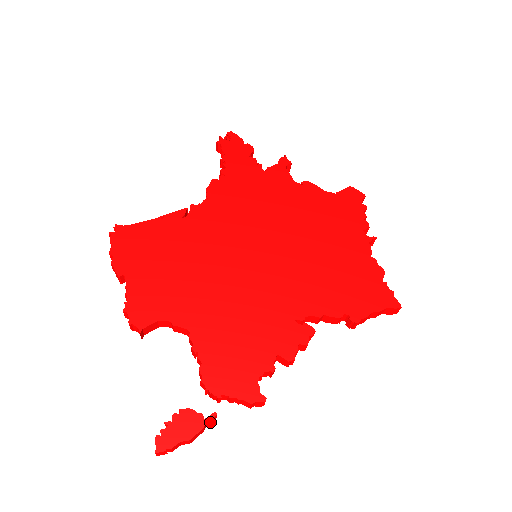
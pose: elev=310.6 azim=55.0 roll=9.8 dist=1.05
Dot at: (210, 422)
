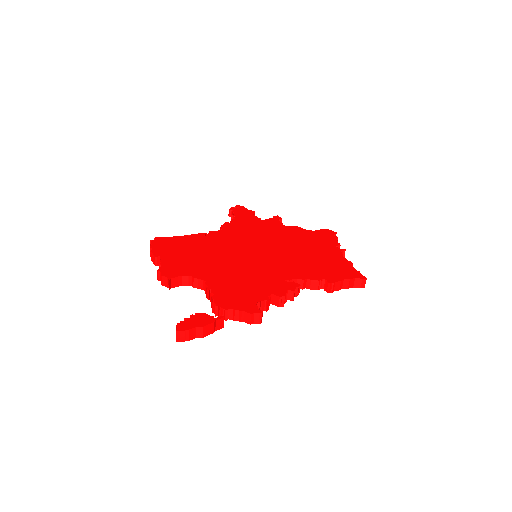
Dot at: (219, 325)
